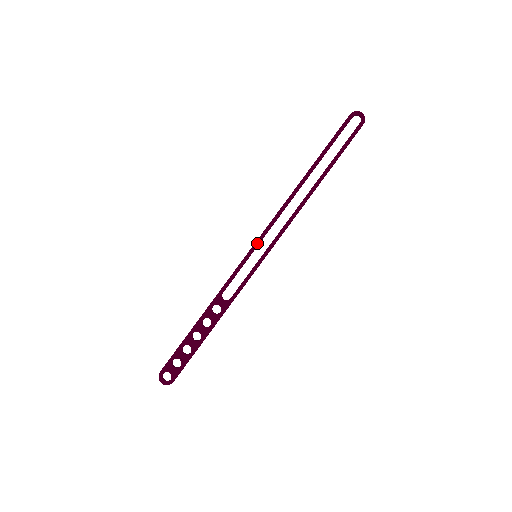
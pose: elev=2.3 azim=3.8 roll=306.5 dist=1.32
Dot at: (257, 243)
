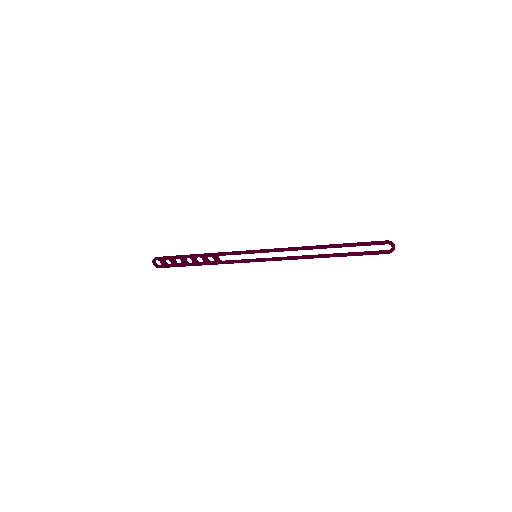
Dot at: (262, 252)
